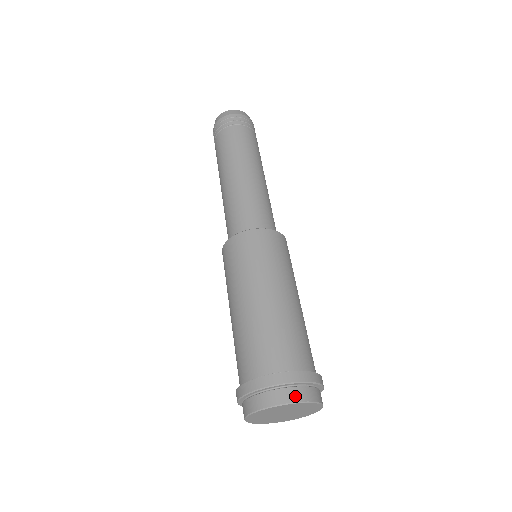
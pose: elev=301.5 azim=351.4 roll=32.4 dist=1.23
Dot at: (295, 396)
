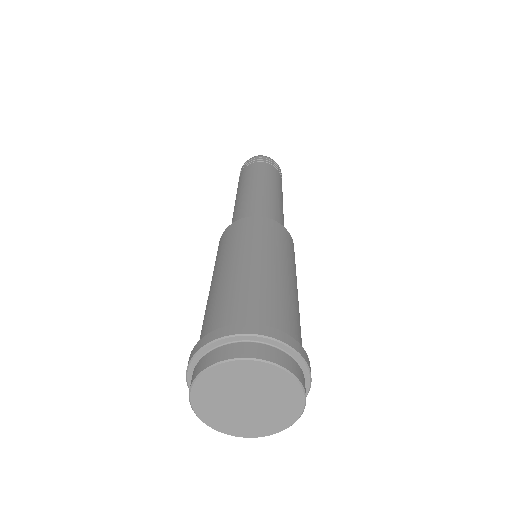
Dot at: (251, 351)
